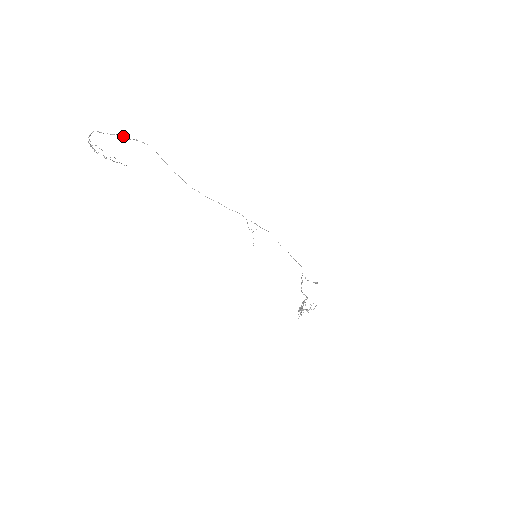
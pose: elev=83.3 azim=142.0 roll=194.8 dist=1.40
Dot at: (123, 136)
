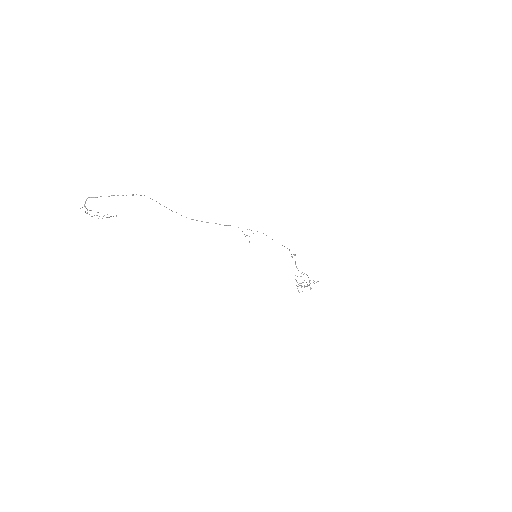
Dot at: occluded
